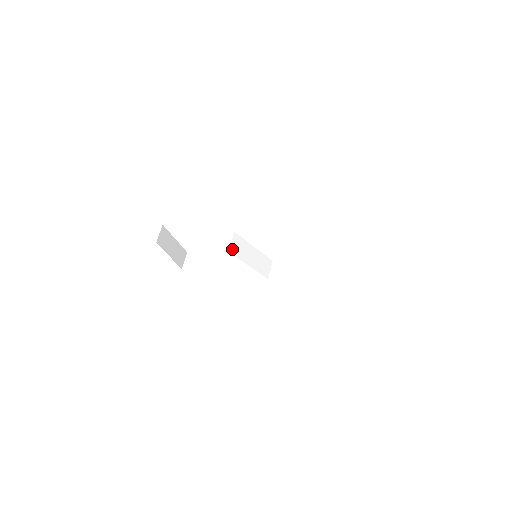
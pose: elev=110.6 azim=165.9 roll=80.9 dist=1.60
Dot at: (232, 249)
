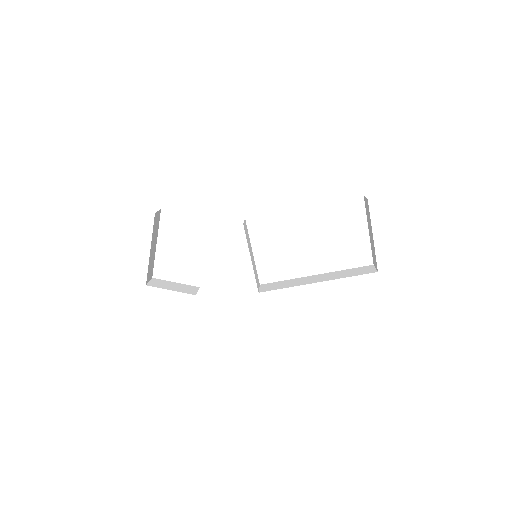
Dot at: (244, 227)
